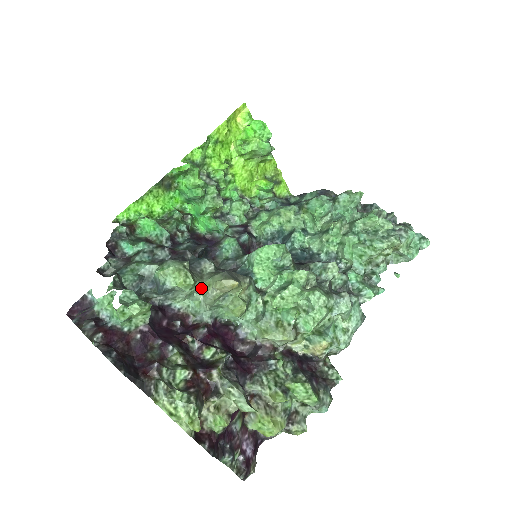
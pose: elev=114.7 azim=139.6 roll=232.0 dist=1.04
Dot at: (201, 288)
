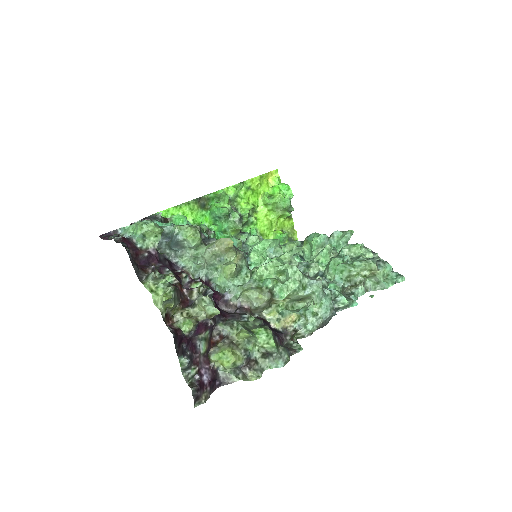
Dot at: occluded
